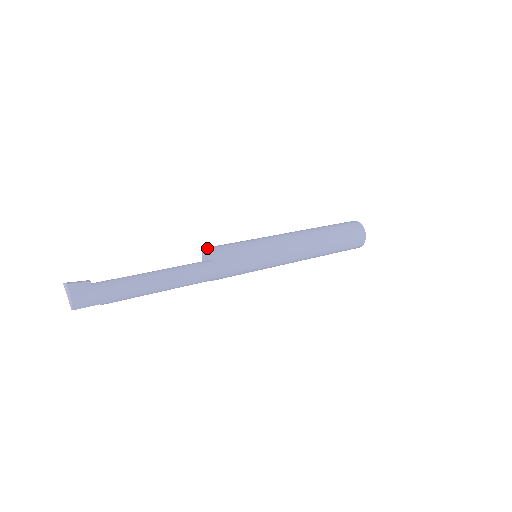
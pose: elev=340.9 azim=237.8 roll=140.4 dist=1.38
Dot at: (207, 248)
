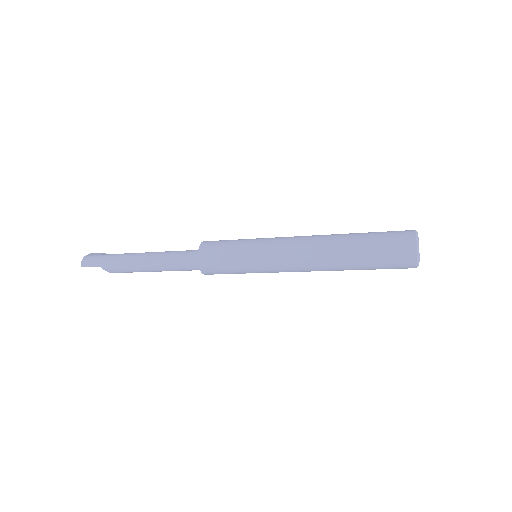
Dot at: occluded
